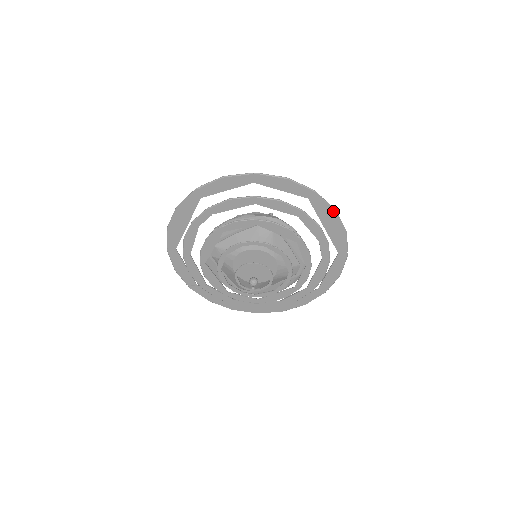
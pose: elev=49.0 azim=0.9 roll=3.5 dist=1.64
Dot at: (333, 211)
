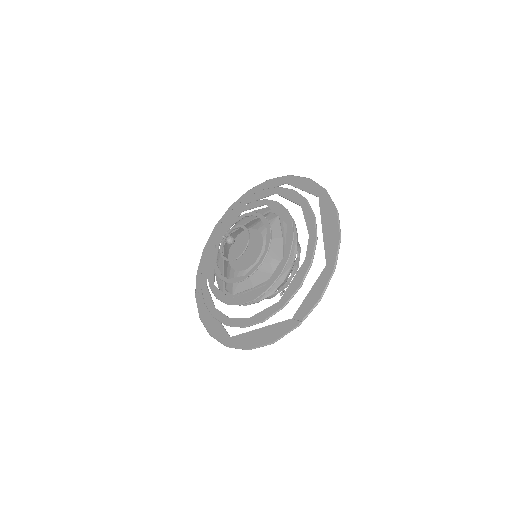
Dot at: (335, 211)
